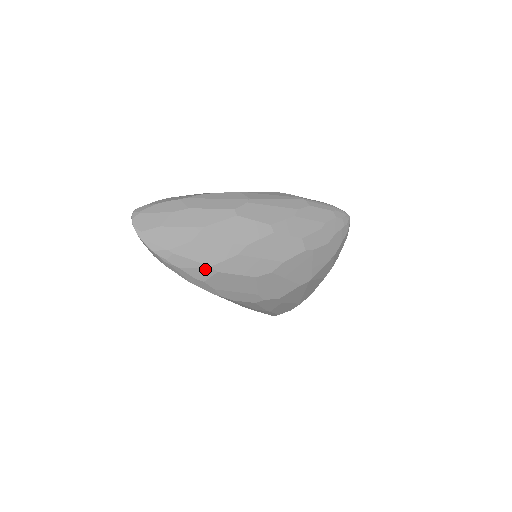
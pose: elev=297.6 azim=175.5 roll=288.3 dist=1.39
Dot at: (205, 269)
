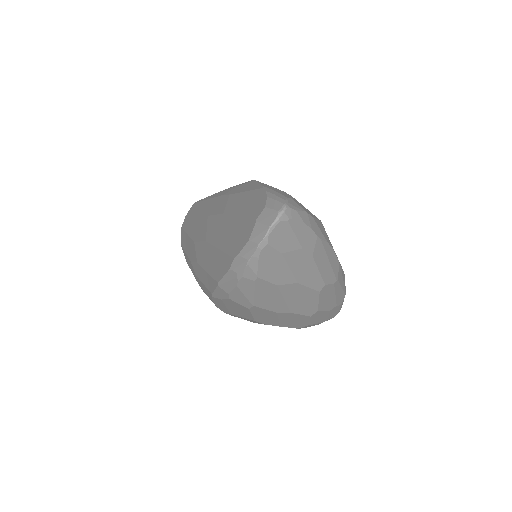
Dot at: (248, 302)
